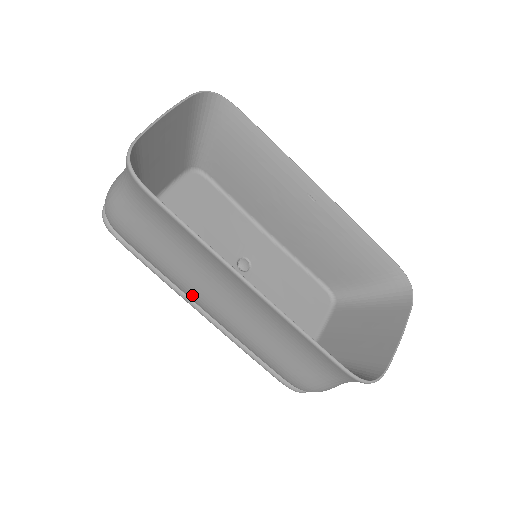
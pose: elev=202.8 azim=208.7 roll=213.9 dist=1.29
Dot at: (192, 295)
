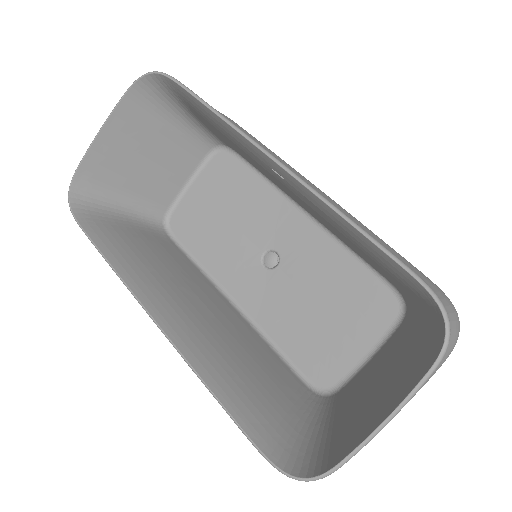
Dot at: occluded
